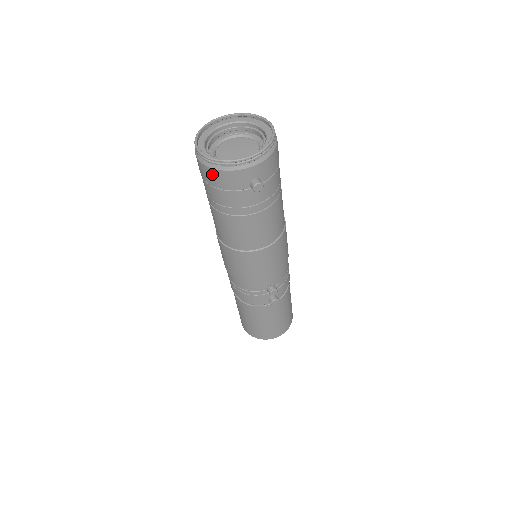
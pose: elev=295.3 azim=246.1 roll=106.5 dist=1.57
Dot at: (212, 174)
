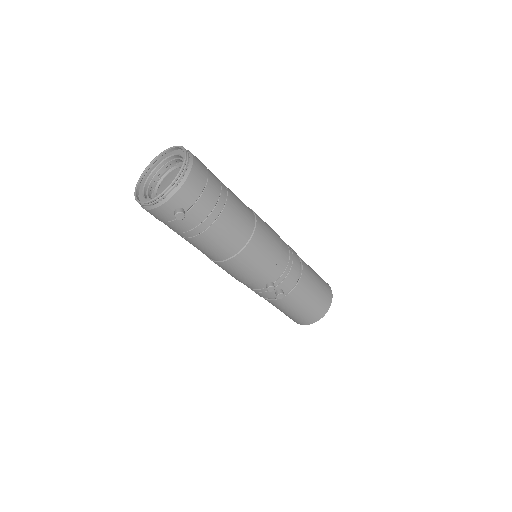
Dot at: occluded
